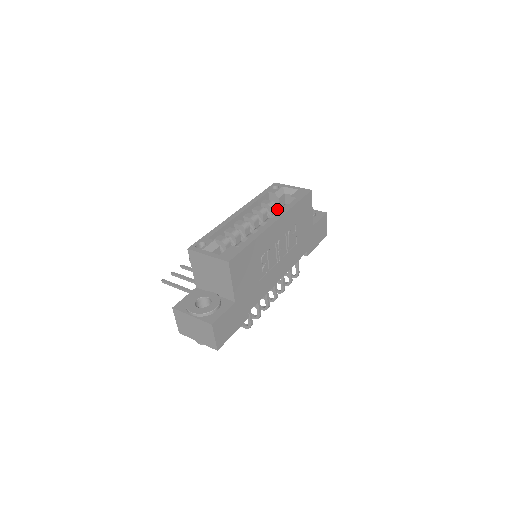
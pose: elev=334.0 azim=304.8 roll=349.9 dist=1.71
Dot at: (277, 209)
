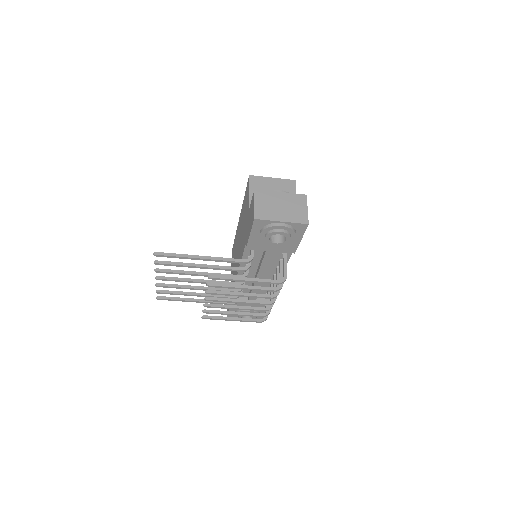
Dot at: occluded
